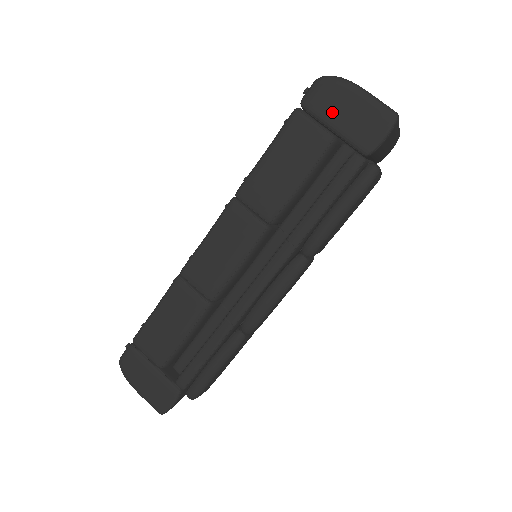
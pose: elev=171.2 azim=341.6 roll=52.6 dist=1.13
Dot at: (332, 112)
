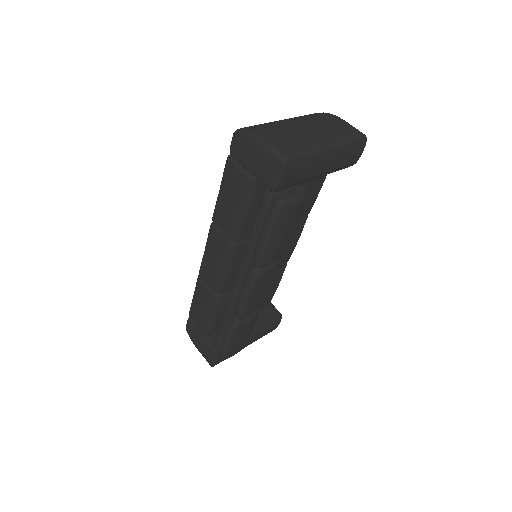
Dot at: (246, 159)
